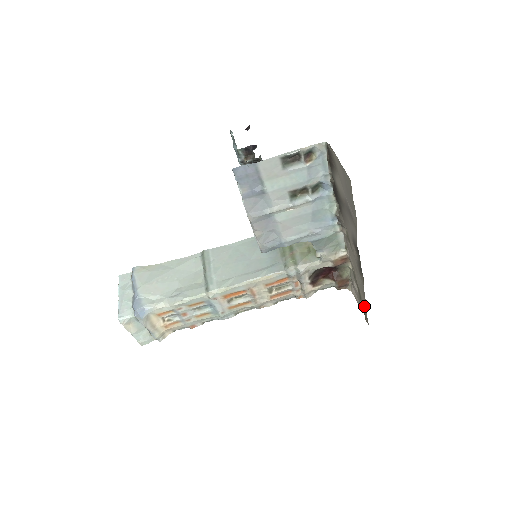
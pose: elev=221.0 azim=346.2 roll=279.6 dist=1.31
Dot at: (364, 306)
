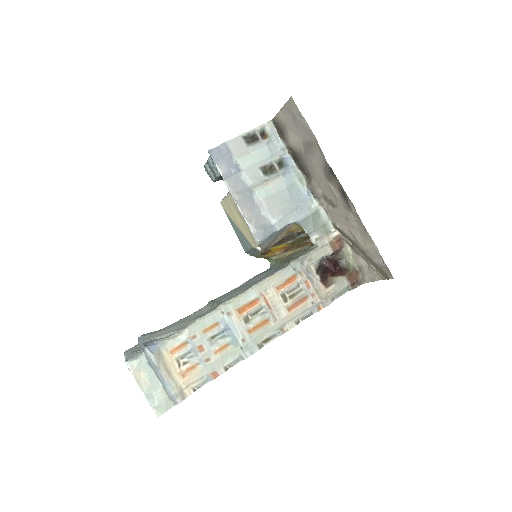
Dot at: (376, 257)
